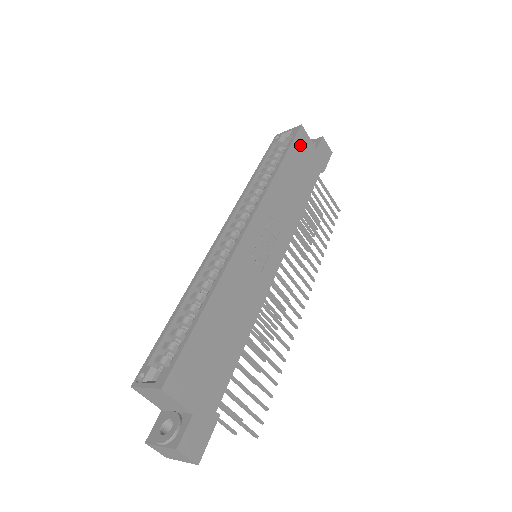
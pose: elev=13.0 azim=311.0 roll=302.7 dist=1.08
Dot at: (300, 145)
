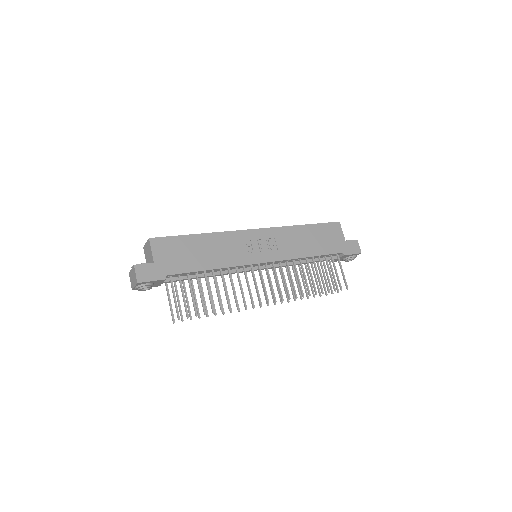
Dot at: (330, 229)
